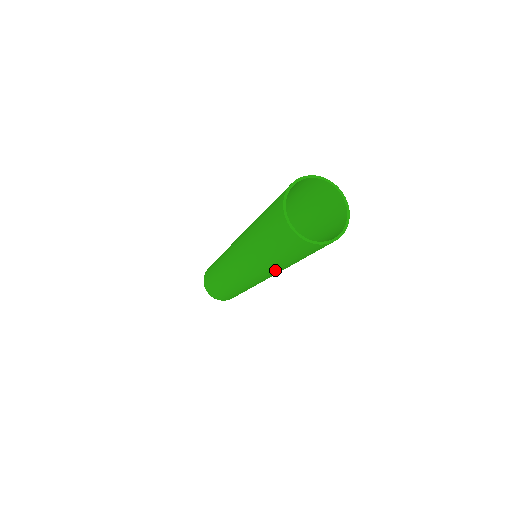
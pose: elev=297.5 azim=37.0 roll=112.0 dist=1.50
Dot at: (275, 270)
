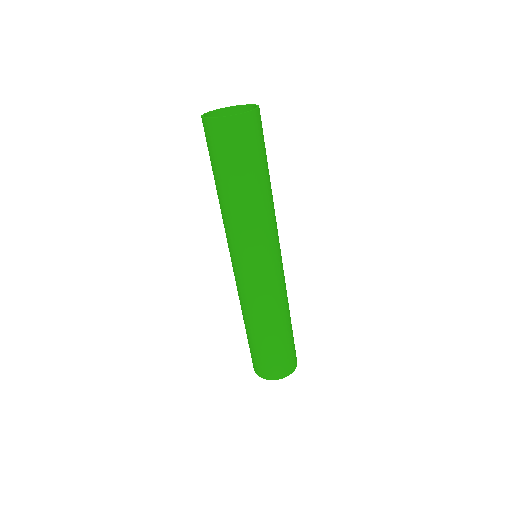
Dot at: (236, 218)
